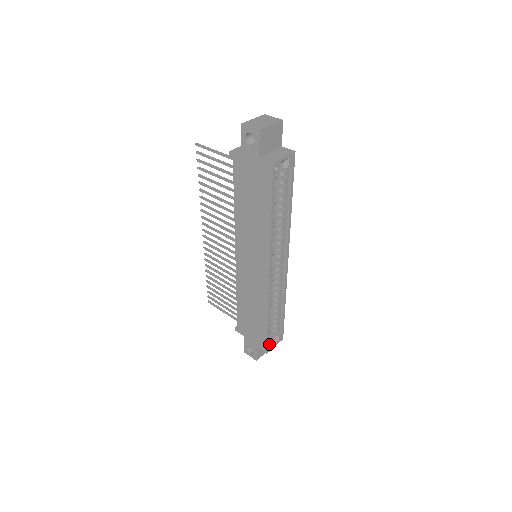
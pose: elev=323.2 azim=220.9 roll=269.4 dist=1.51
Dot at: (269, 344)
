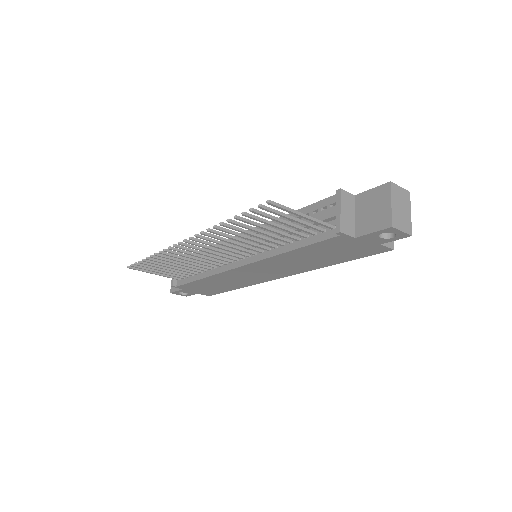
Dot at: occluded
